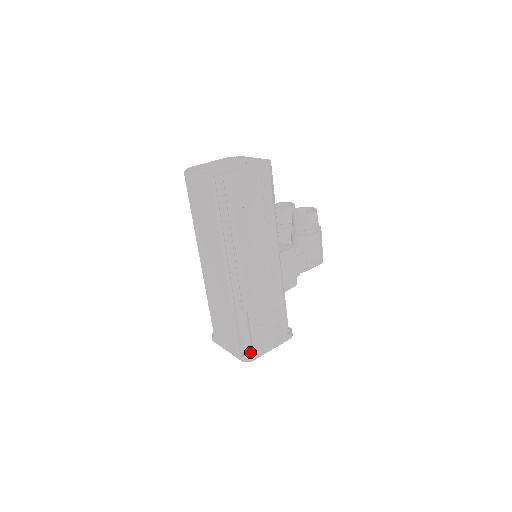
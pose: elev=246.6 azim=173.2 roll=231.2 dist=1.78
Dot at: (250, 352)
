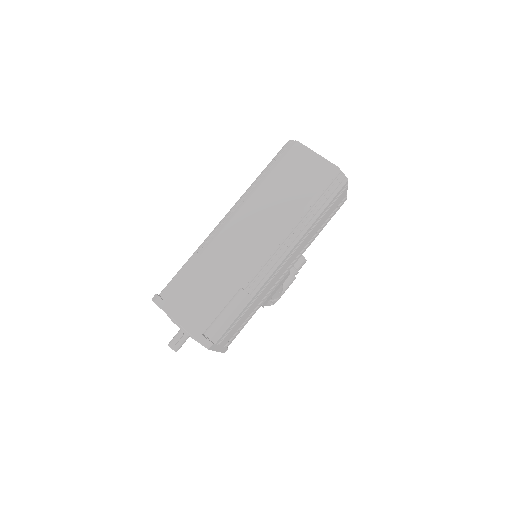
Dot at: (210, 339)
